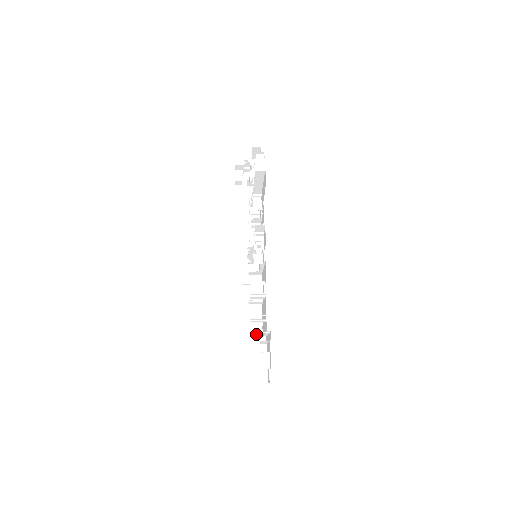
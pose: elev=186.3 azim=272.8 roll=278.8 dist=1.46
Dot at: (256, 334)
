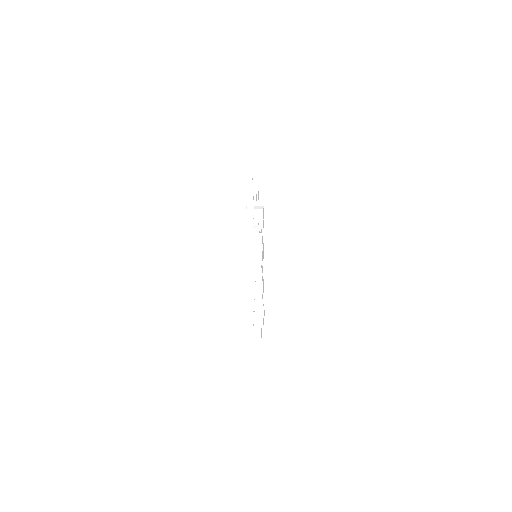
Dot at: occluded
